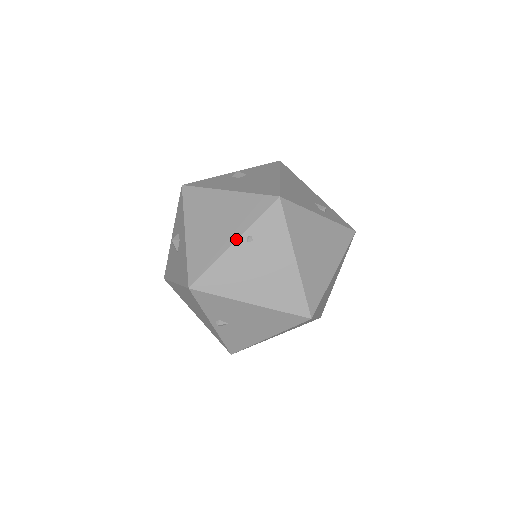
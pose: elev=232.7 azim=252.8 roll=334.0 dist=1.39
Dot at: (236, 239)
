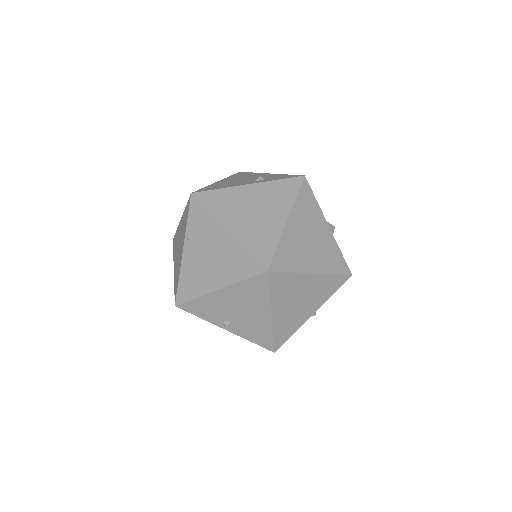
Dot at: (183, 246)
